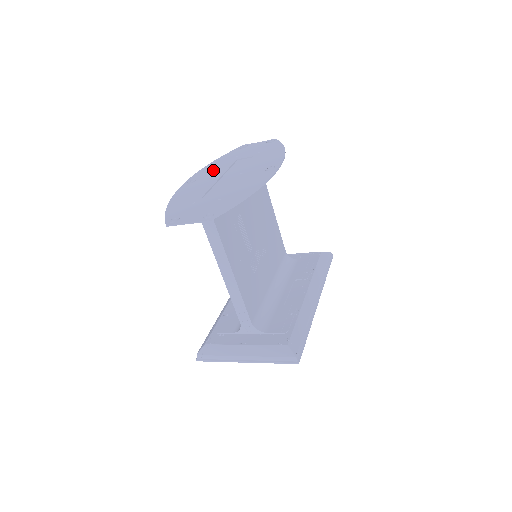
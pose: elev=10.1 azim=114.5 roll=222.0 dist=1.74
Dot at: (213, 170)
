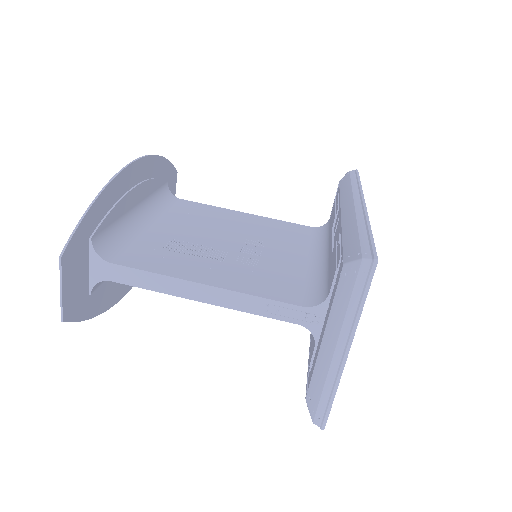
Dot at: occluded
